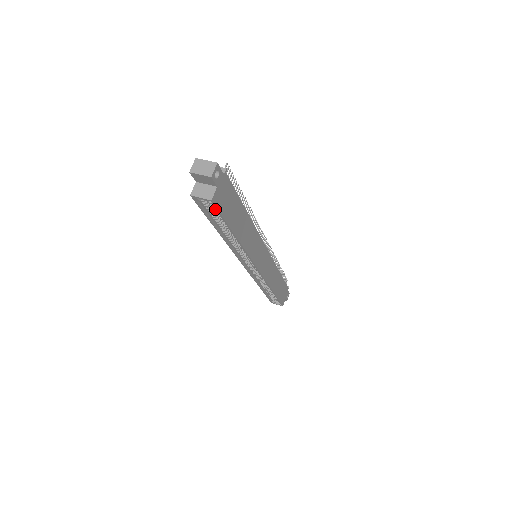
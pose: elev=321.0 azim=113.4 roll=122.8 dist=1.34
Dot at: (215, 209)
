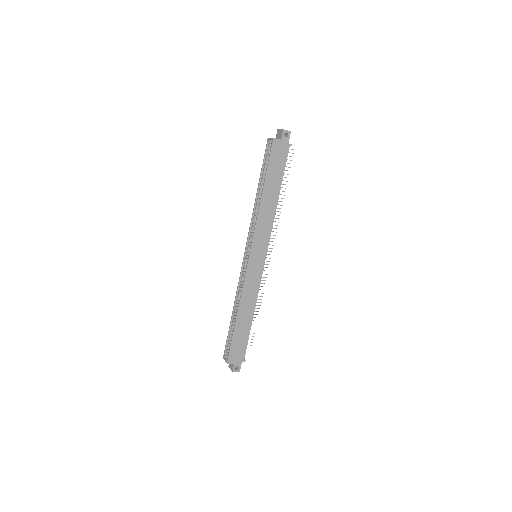
Dot at: (270, 154)
